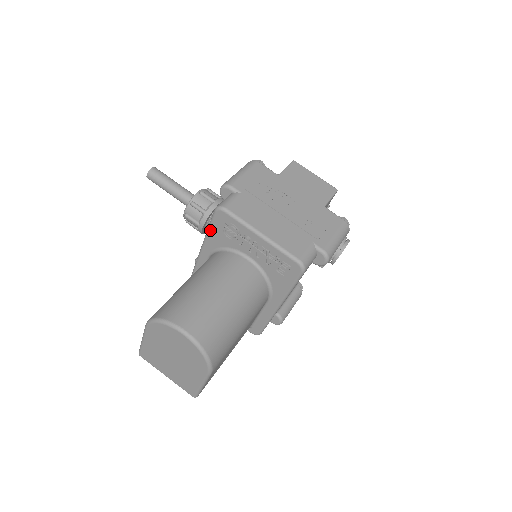
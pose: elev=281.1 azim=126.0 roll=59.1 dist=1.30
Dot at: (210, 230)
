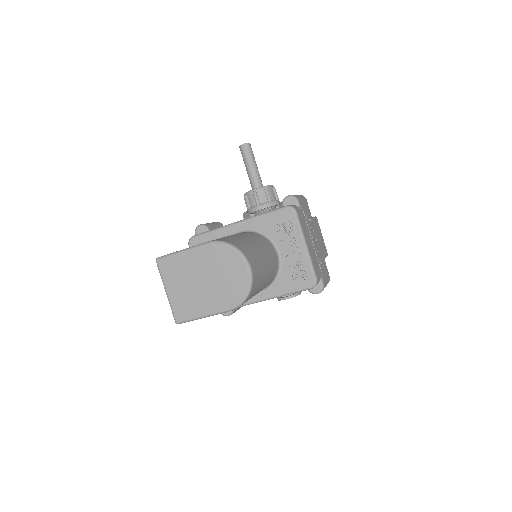
Dot at: (266, 215)
